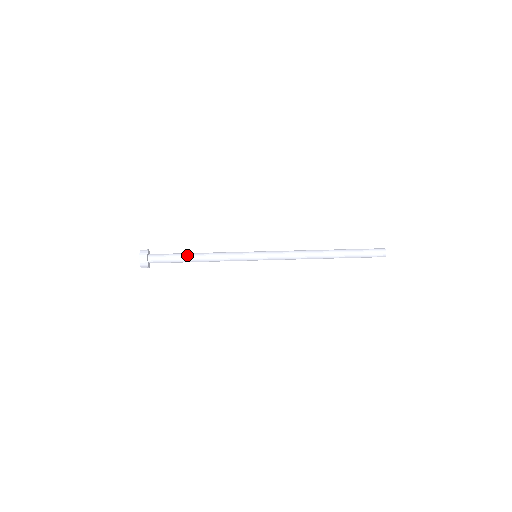
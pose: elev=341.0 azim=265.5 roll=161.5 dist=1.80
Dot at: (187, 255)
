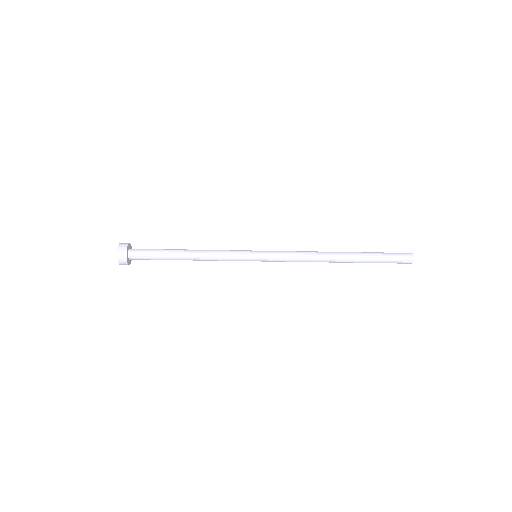
Dot at: (174, 250)
